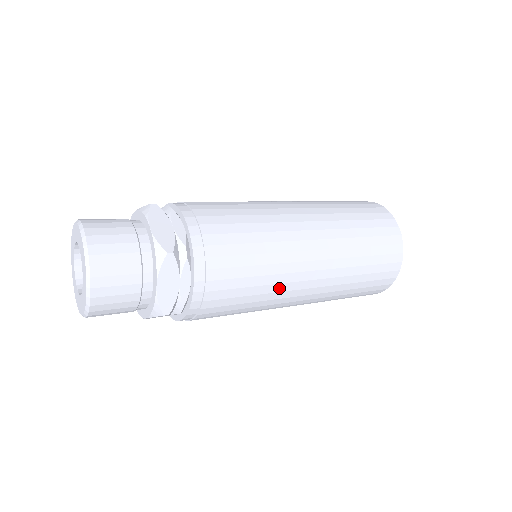
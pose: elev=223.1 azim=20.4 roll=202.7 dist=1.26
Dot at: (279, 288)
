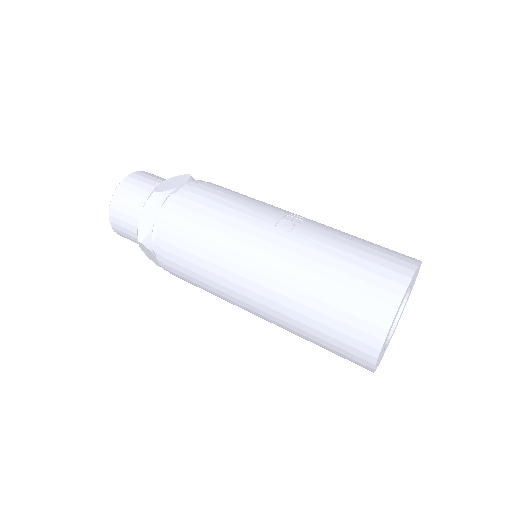
Dot at: (229, 302)
